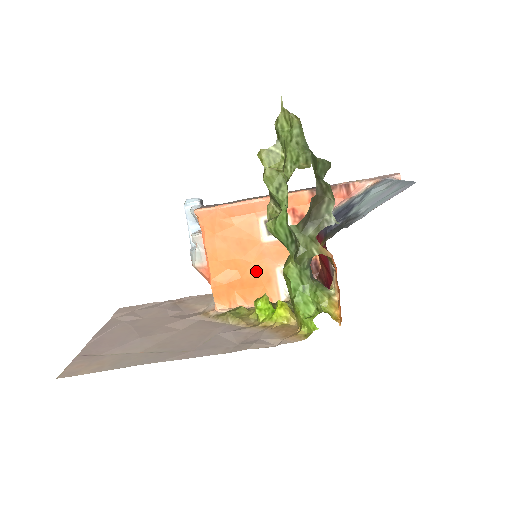
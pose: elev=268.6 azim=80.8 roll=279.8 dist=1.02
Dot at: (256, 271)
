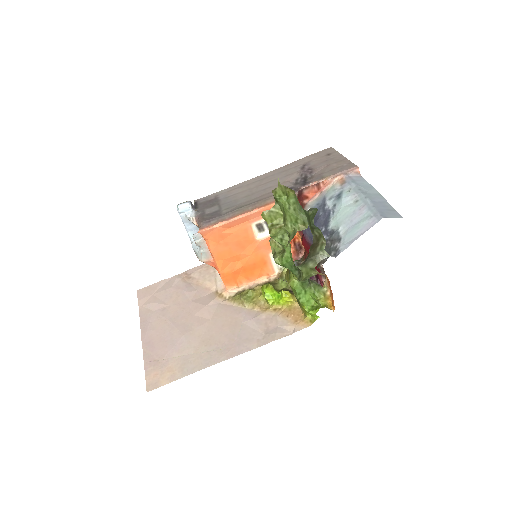
Dot at: (254, 259)
